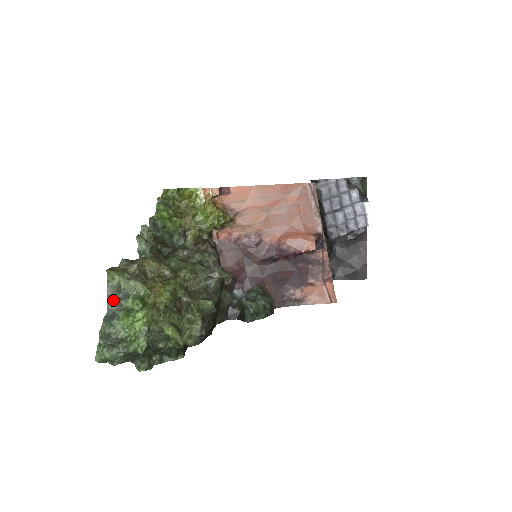
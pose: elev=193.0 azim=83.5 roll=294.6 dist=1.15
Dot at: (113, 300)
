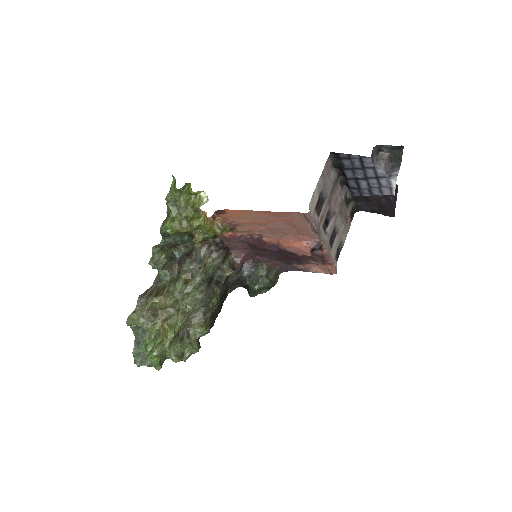
Dot at: (137, 333)
